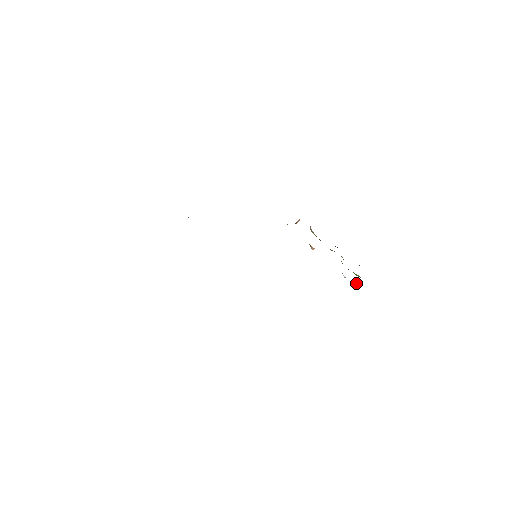
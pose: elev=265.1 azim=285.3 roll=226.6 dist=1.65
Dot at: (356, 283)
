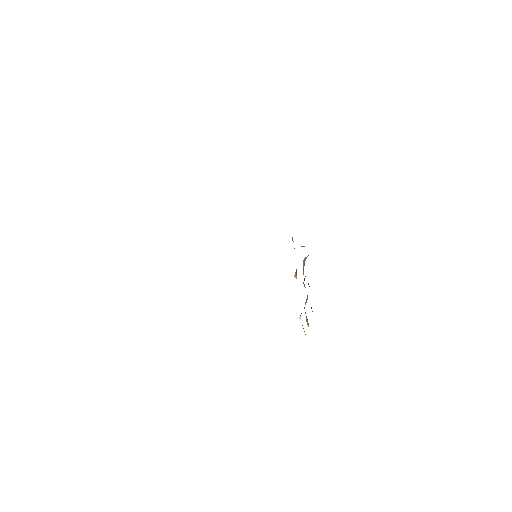
Dot at: occluded
